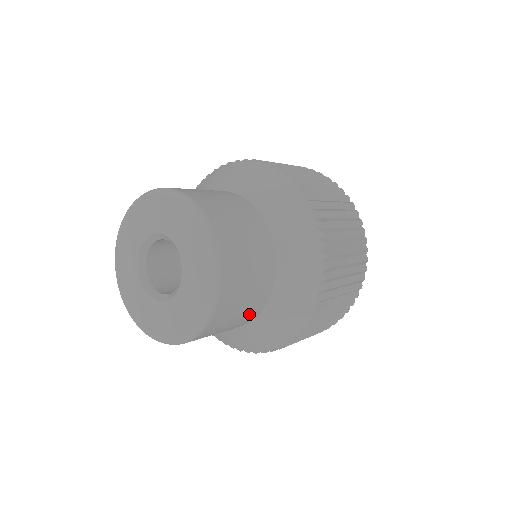
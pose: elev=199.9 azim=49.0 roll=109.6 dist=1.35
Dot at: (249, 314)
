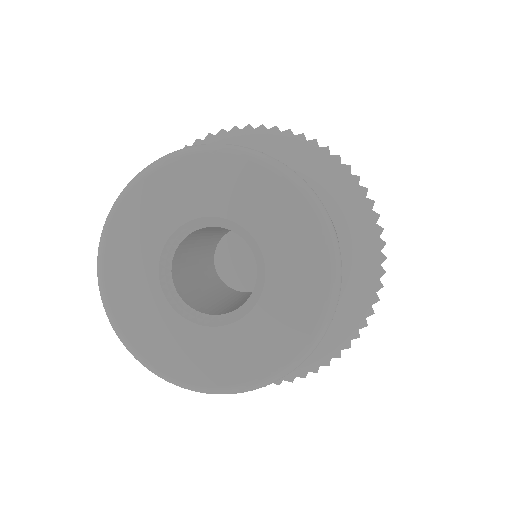
Dot at: occluded
